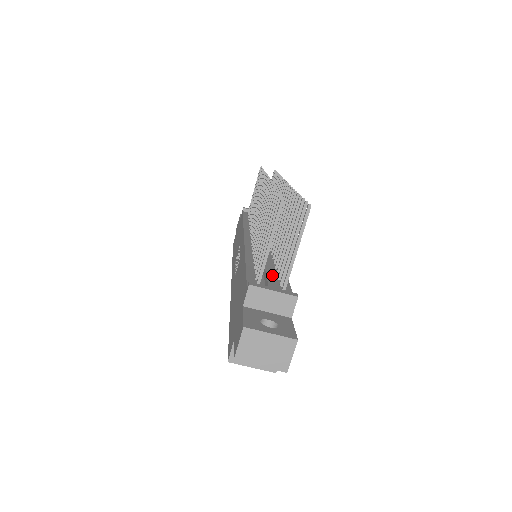
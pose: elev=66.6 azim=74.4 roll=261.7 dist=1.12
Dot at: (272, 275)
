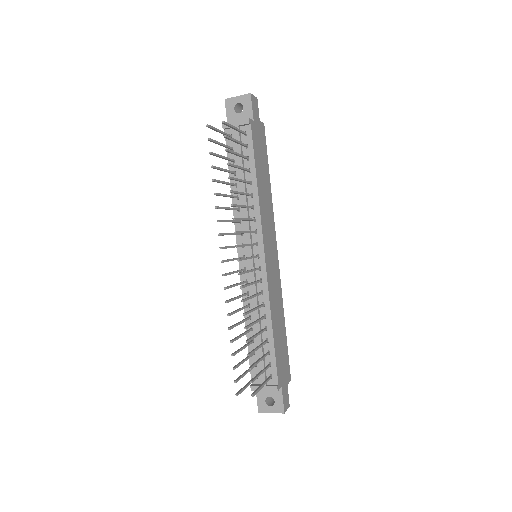
Dot at: (262, 363)
